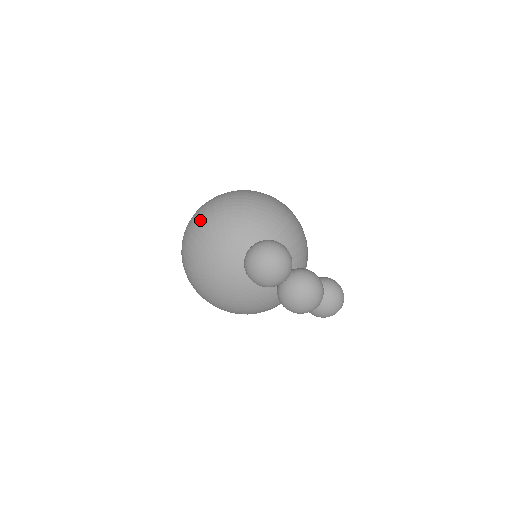
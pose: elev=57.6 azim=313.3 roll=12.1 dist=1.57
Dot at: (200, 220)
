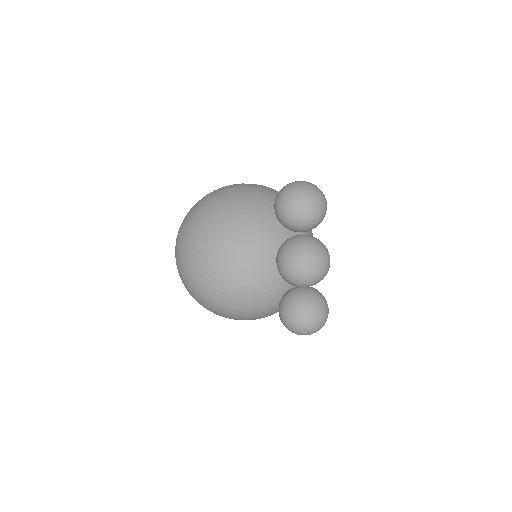
Dot at: occluded
